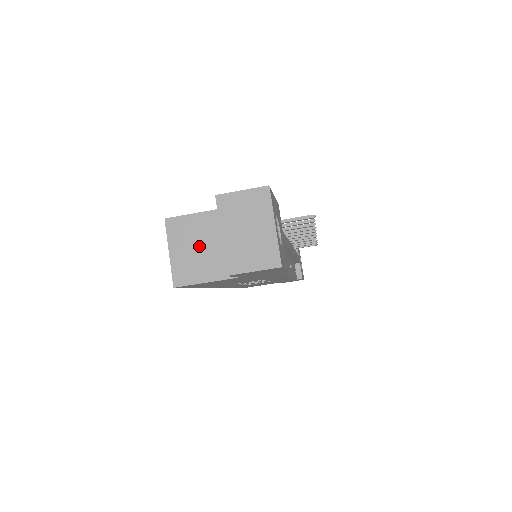
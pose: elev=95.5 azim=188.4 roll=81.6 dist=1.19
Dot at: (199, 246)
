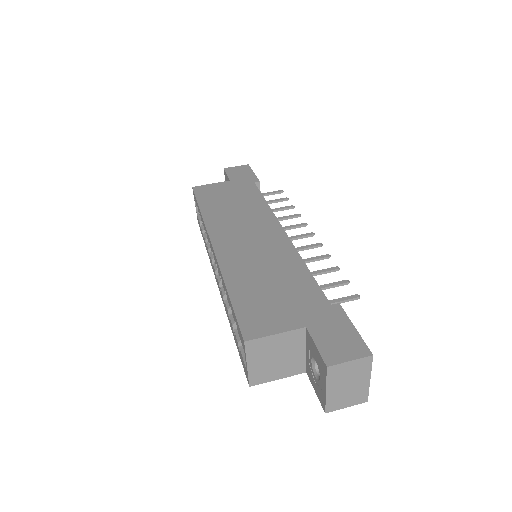
Dot at: (275, 357)
